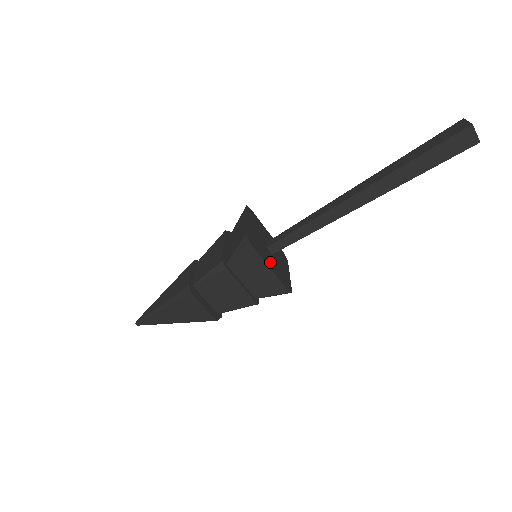
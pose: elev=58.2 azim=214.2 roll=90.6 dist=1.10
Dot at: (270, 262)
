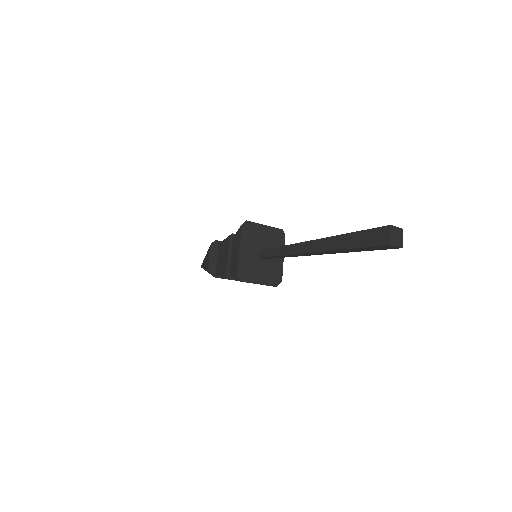
Dot at: (247, 252)
